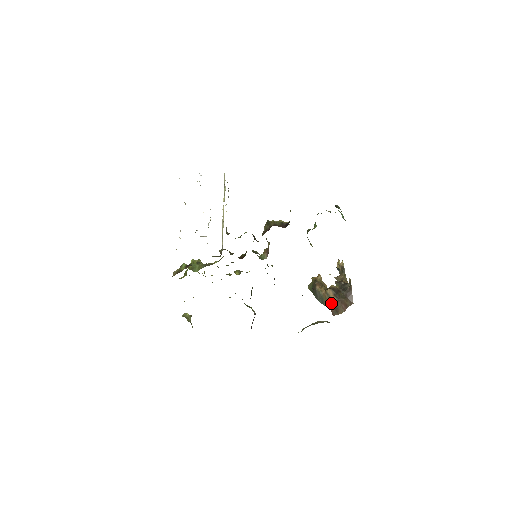
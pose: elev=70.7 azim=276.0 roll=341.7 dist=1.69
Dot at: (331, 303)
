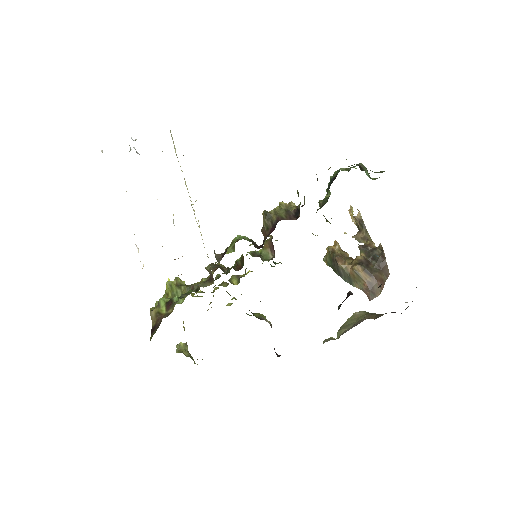
Dot at: (363, 283)
